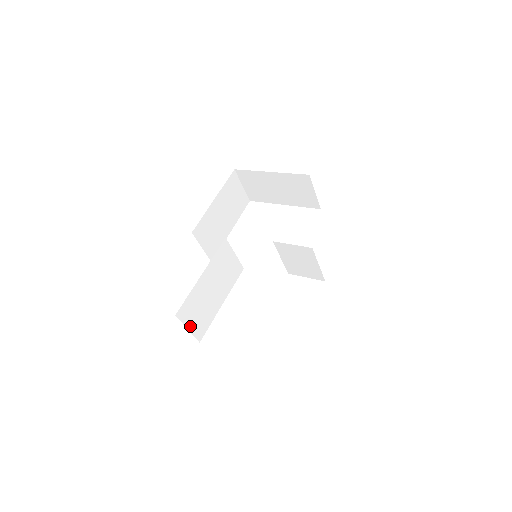
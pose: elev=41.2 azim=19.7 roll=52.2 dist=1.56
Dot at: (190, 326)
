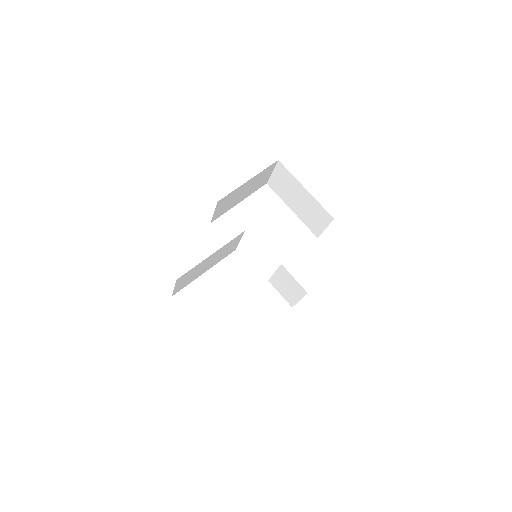
Dot at: (177, 286)
